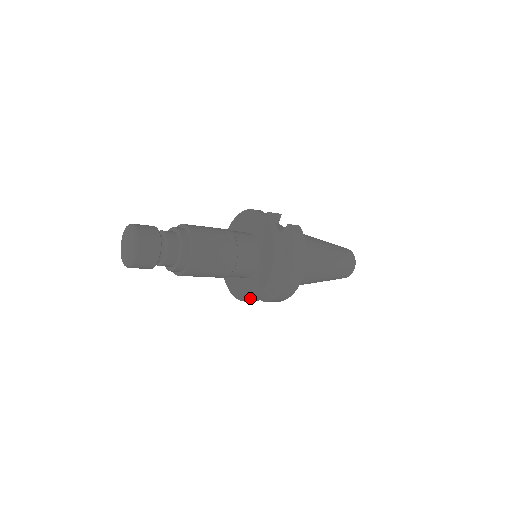
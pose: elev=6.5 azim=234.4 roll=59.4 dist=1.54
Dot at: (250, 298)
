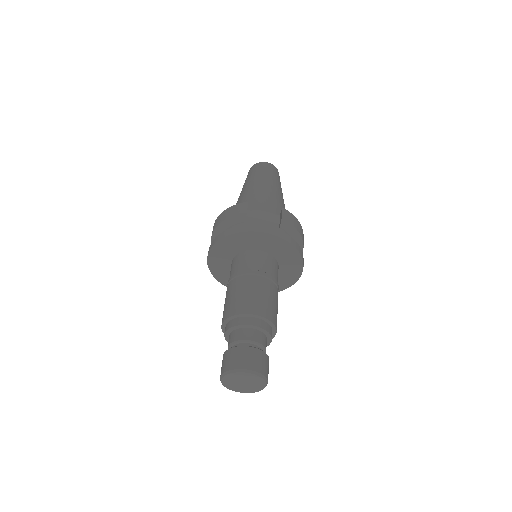
Dot at: occluded
